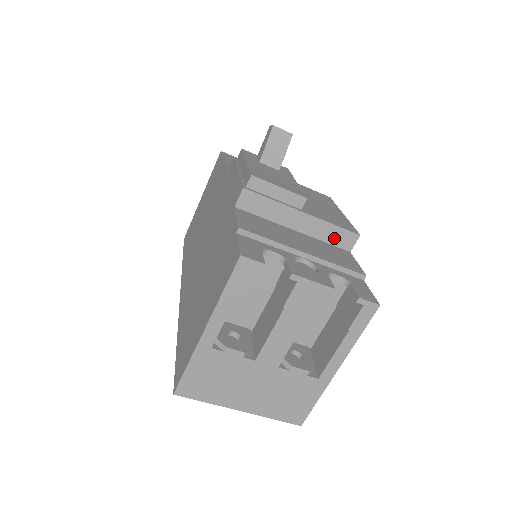
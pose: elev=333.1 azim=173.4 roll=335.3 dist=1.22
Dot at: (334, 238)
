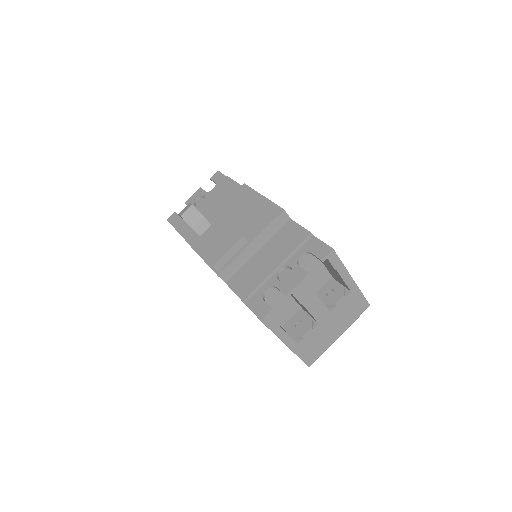
Dot at: (276, 227)
